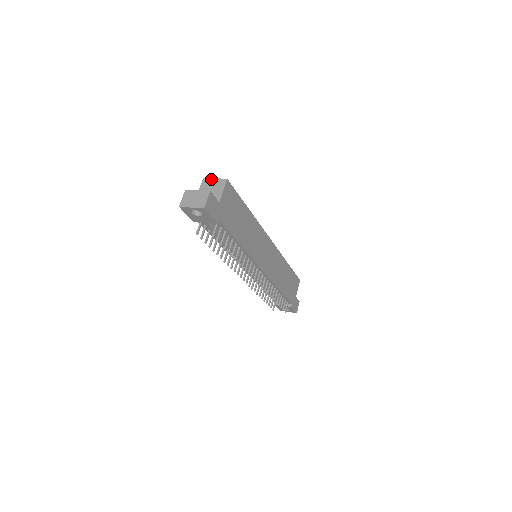
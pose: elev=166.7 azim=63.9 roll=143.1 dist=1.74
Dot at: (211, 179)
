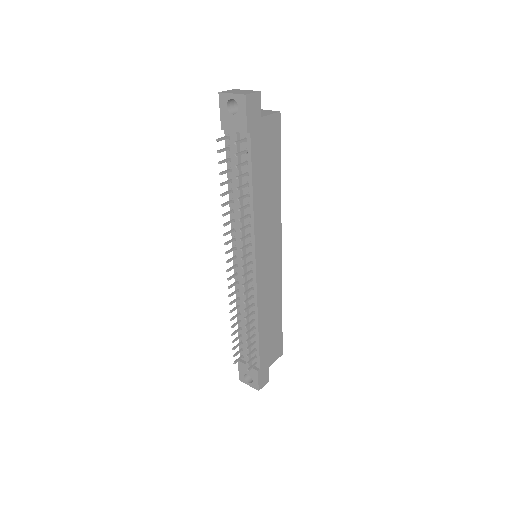
Dot at: occluded
